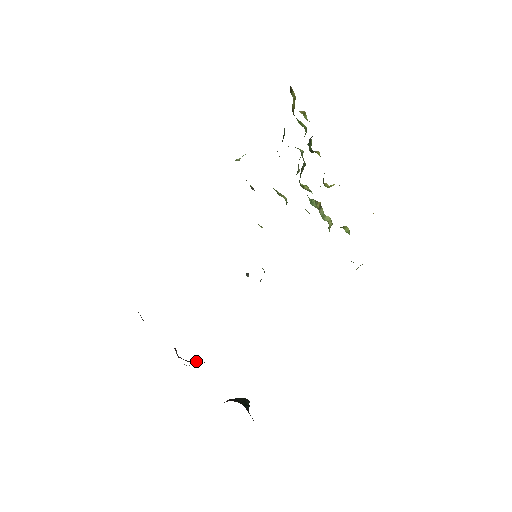
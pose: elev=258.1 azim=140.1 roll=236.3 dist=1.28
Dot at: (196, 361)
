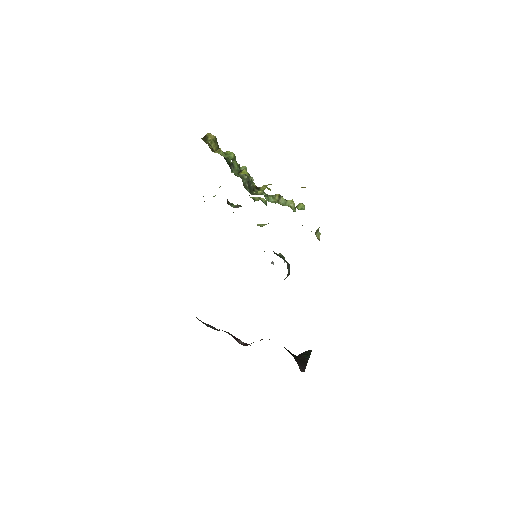
Dot at: (260, 340)
